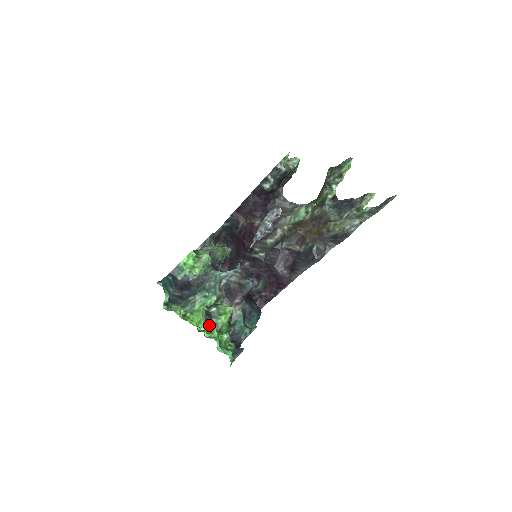
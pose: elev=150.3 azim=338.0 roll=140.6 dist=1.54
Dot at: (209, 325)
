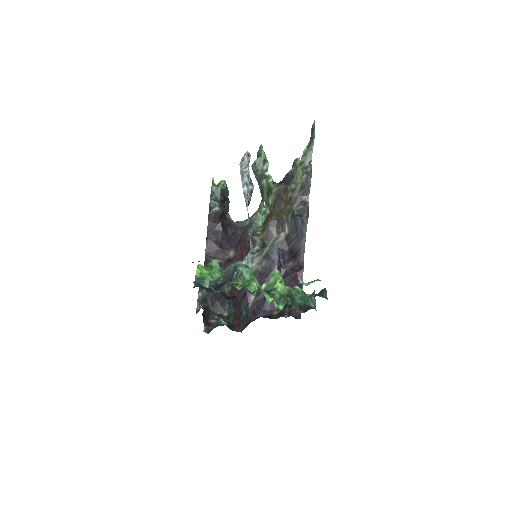
Dot at: (273, 297)
